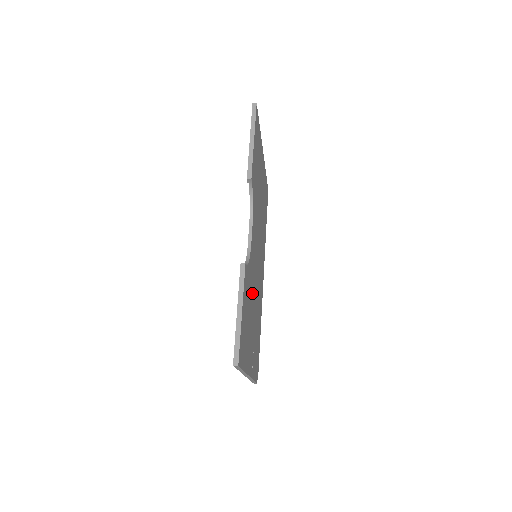
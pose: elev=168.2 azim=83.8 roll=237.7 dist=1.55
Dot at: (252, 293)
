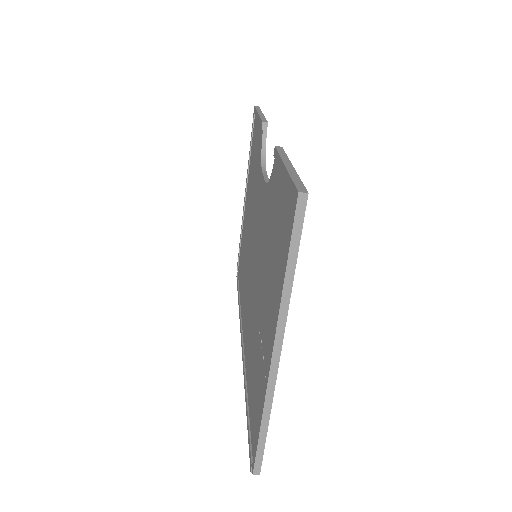
Dot at: occluded
